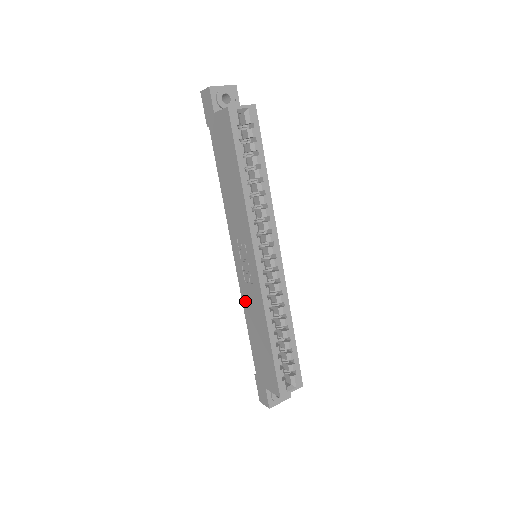
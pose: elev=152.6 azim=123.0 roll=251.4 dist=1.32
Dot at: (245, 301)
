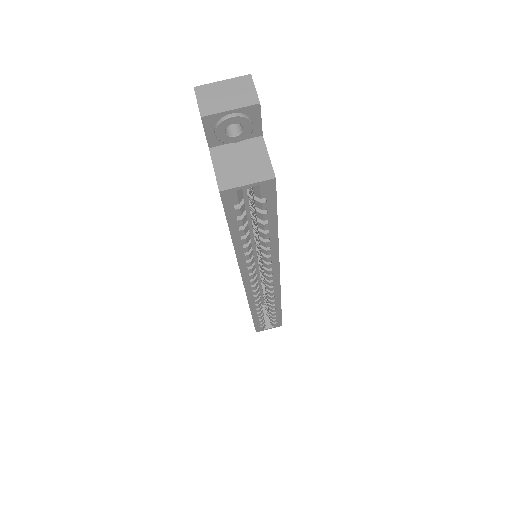
Dot at: occluded
